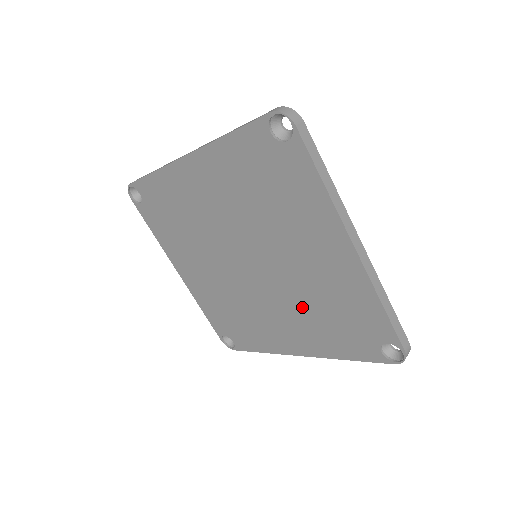
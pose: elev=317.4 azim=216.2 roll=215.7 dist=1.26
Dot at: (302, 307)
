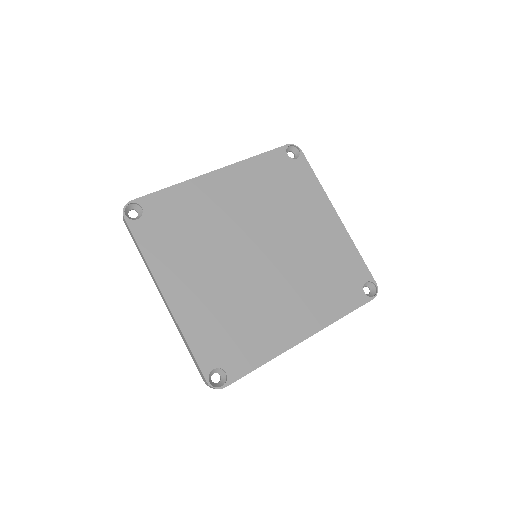
Dot at: (307, 278)
